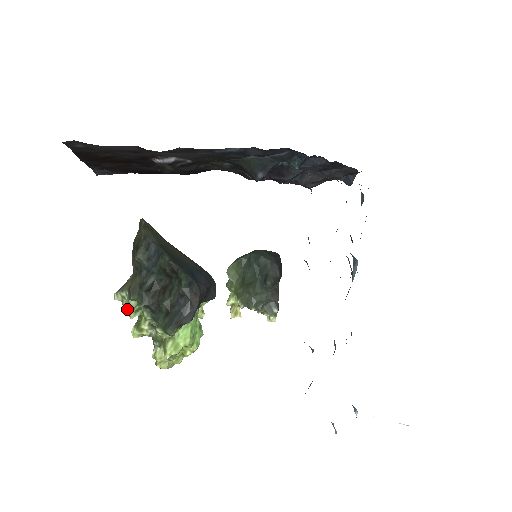
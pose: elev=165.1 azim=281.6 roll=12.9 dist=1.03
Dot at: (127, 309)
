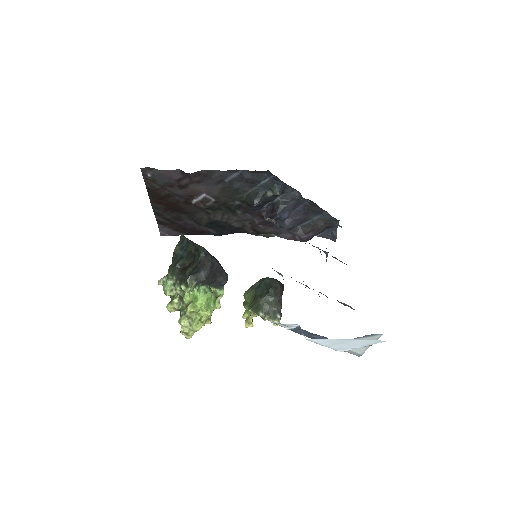
Dot at: (165, 288)
